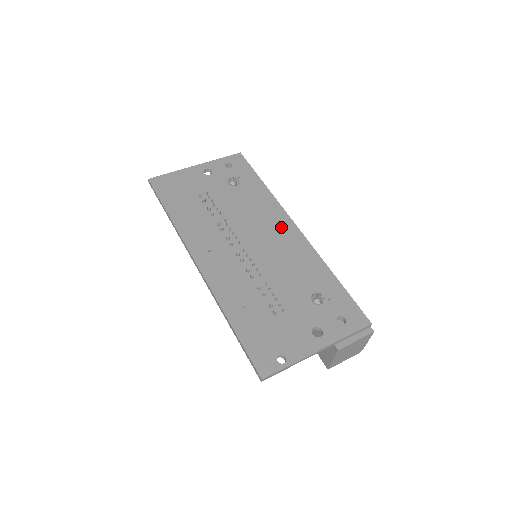
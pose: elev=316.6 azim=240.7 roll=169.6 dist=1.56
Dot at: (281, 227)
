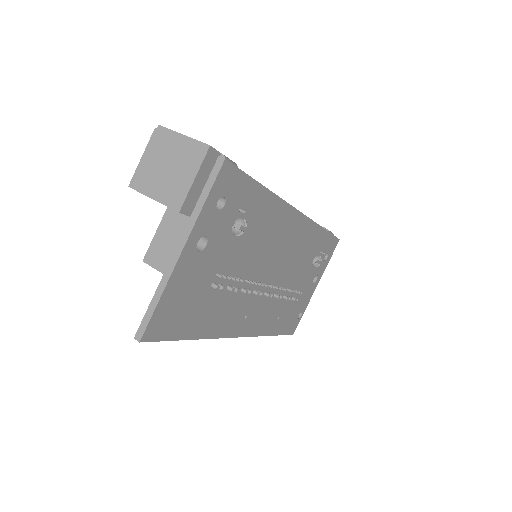
Dot at: (290, 229)
